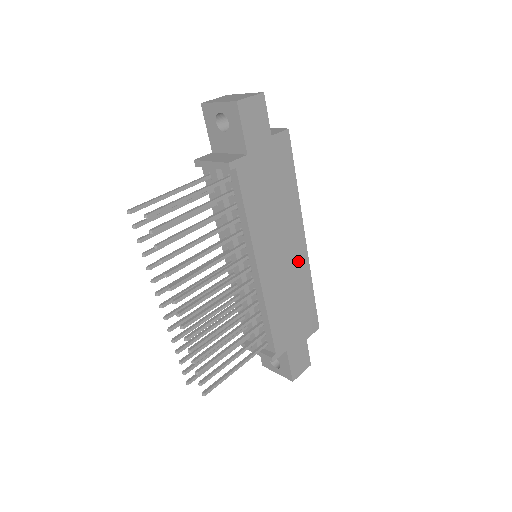
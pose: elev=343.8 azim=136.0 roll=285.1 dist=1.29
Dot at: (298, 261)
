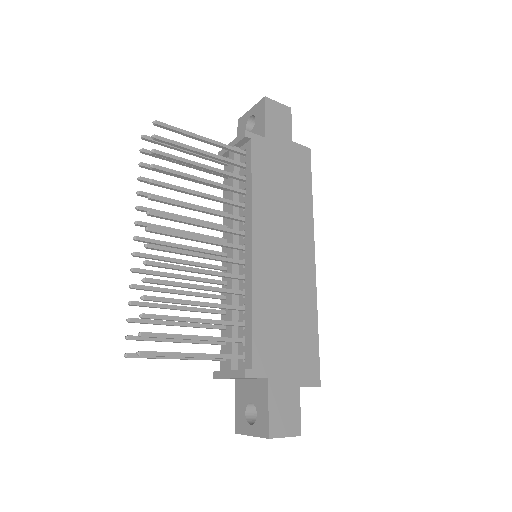
Dot at: (302, 275)
